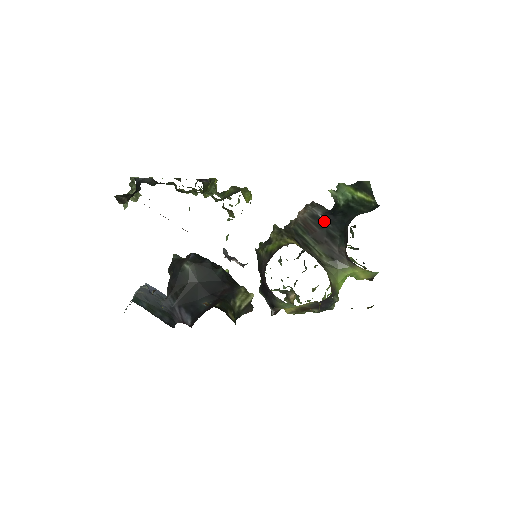
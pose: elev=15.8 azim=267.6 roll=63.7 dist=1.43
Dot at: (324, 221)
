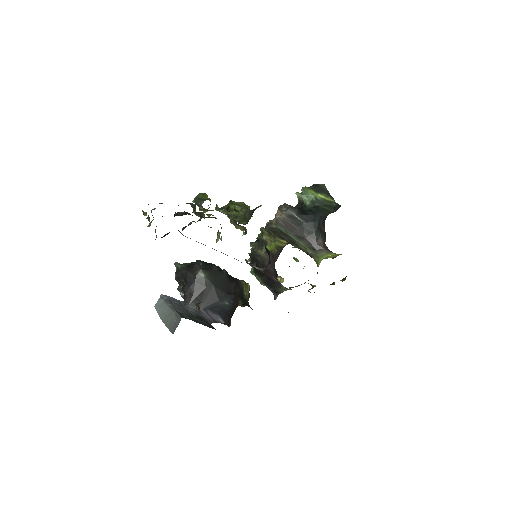
Dot at: (300, 220)
